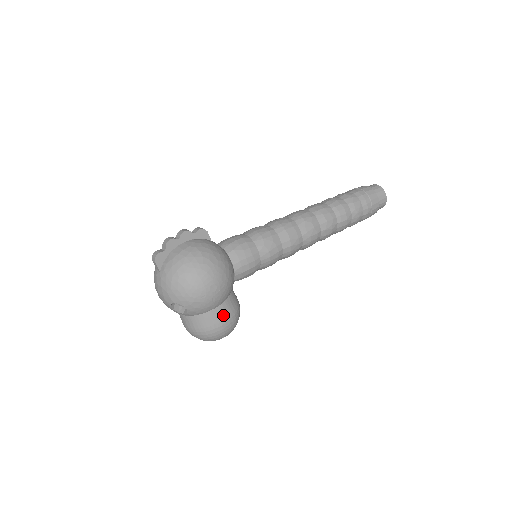
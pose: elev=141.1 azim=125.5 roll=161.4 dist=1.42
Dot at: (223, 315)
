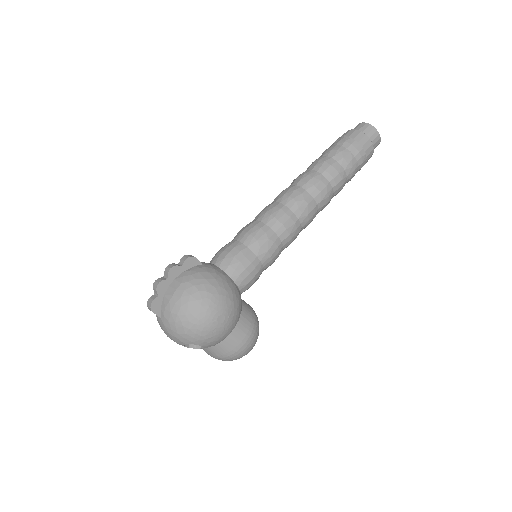
Dot at: (241, 335)
